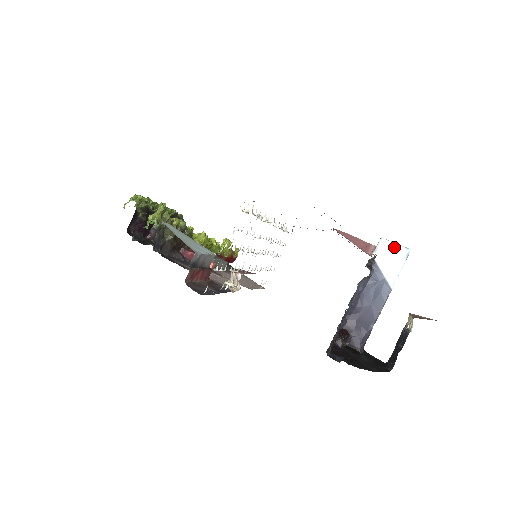
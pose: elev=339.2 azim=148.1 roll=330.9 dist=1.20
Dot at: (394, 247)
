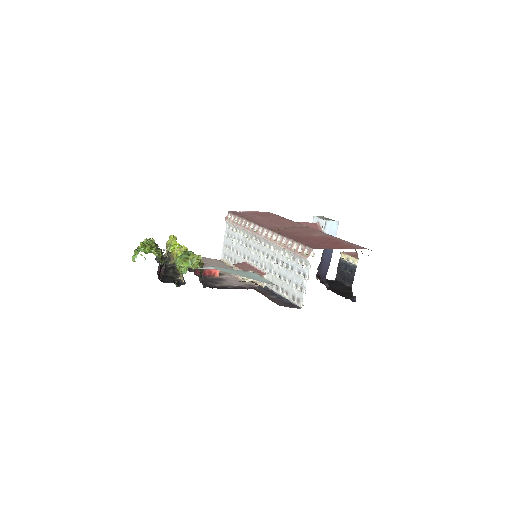
Dot at: (332, 223)
